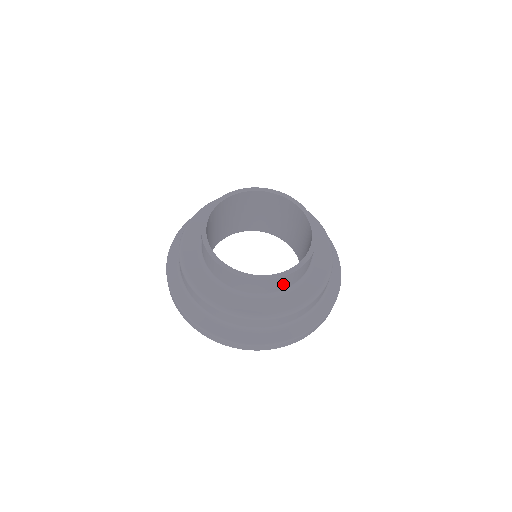
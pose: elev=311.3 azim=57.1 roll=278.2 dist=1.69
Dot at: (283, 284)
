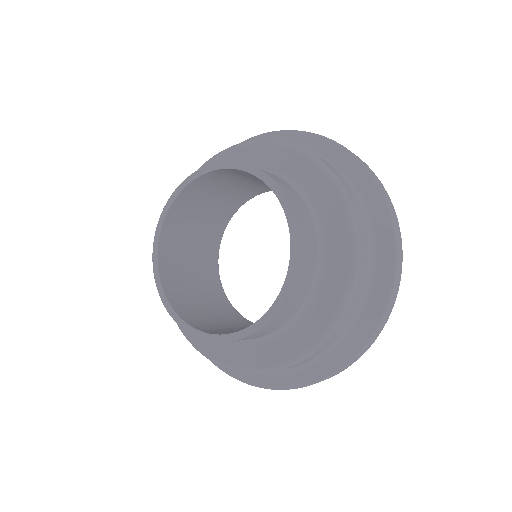
Dot at: (294, 303)
